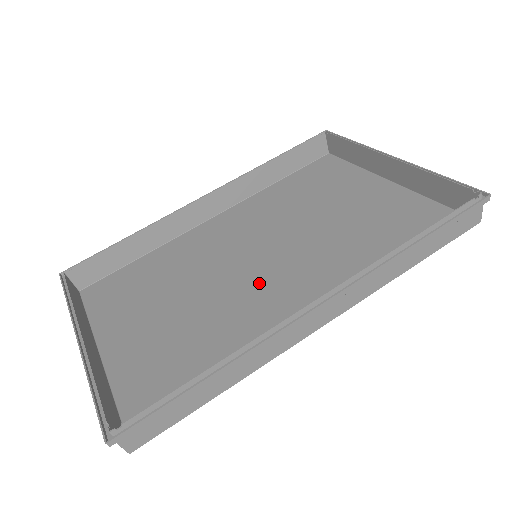
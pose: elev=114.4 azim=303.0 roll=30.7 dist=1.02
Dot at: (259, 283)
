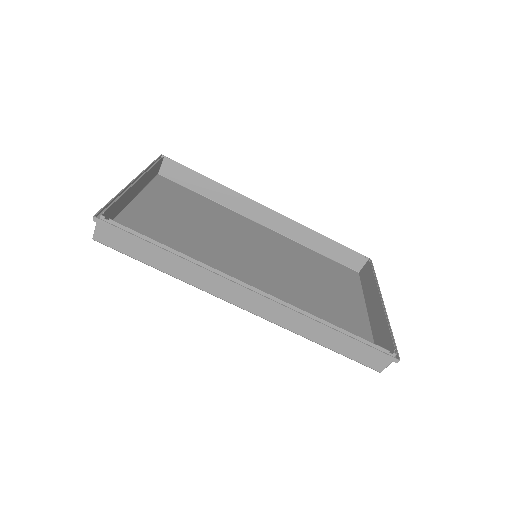
Dot at: (241, 265)
